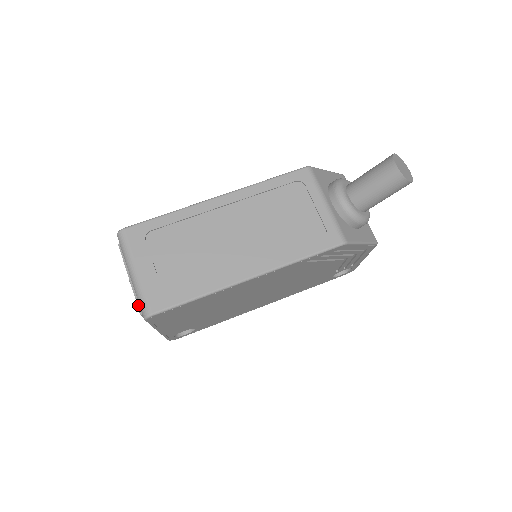
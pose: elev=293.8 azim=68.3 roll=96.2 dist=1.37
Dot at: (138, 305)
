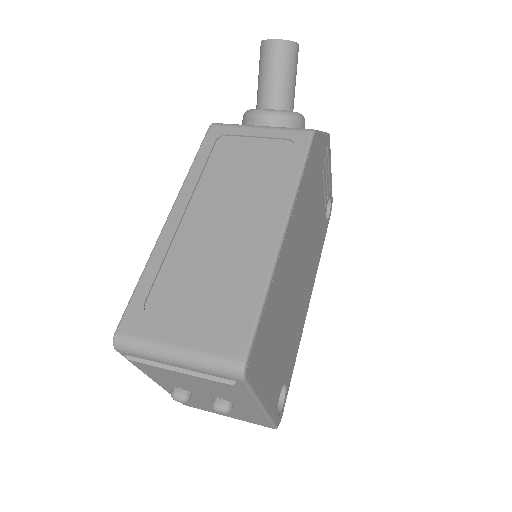
Dot at: (218, 381)
